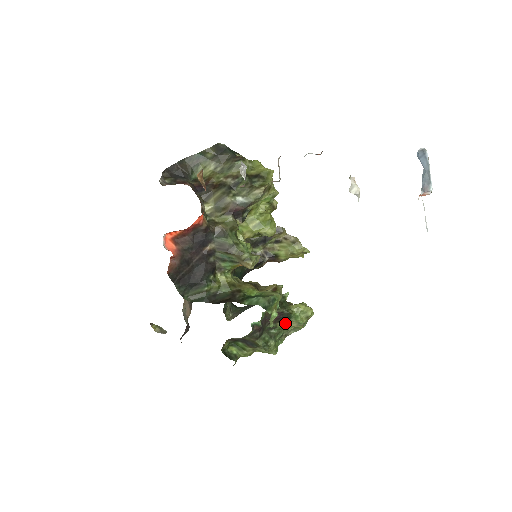
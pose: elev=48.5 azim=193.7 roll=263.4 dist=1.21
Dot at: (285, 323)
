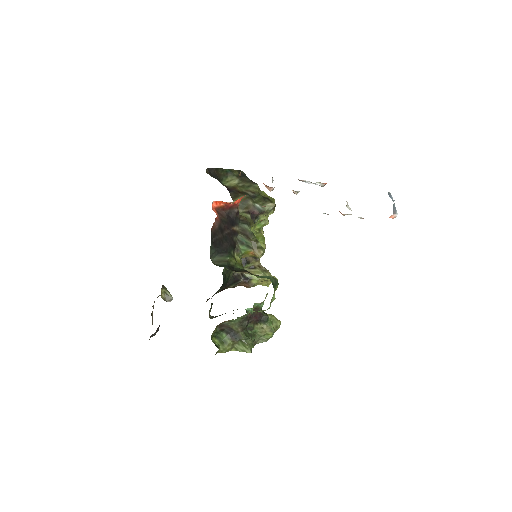
Dot at: (260, 327)
